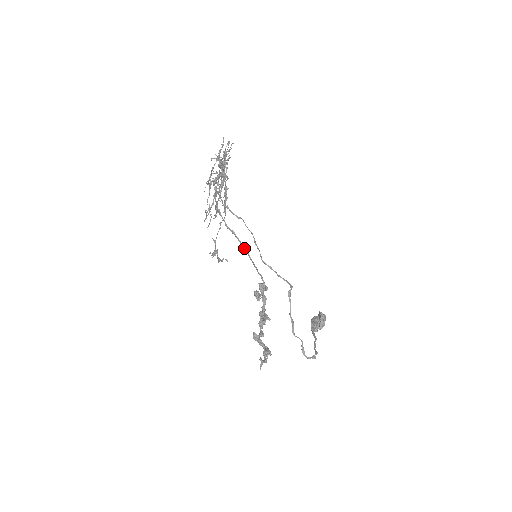
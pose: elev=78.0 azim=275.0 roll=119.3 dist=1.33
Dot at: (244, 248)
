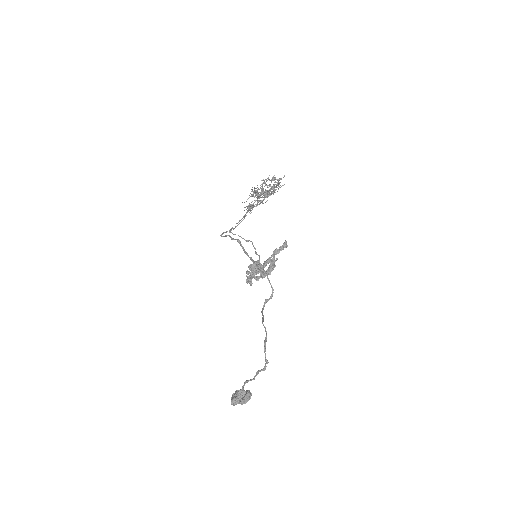
Dot at: (245, 251)
